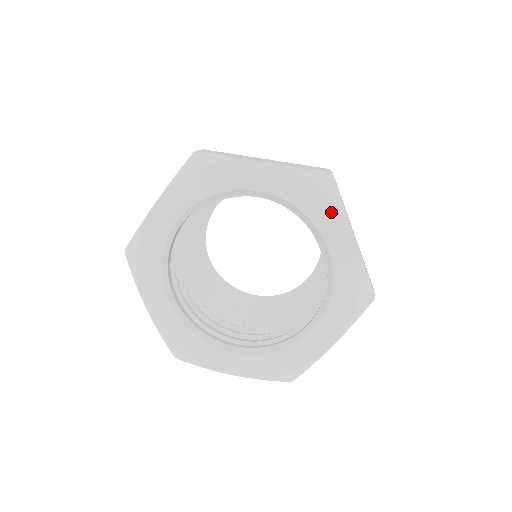
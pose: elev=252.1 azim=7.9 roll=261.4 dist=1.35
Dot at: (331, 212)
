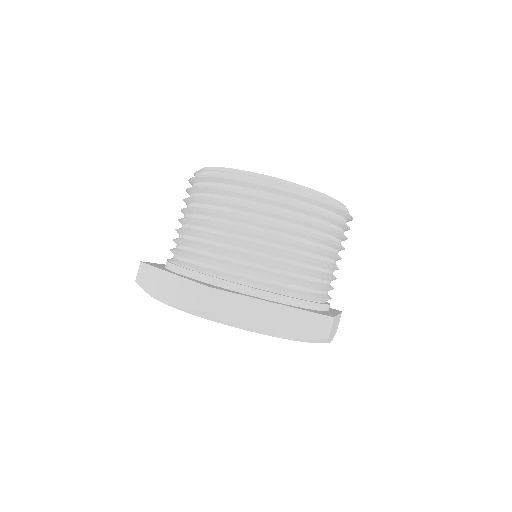
Dot at: occluded
